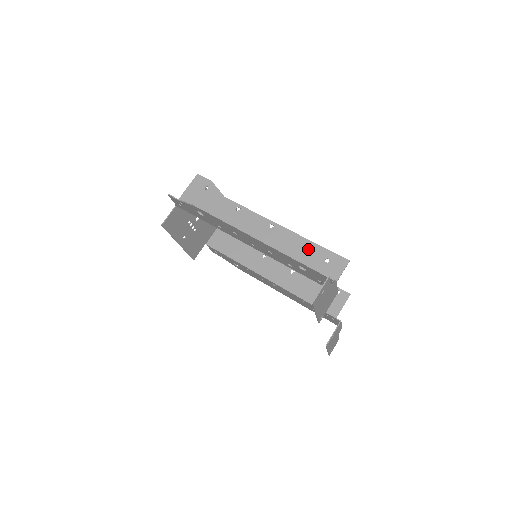
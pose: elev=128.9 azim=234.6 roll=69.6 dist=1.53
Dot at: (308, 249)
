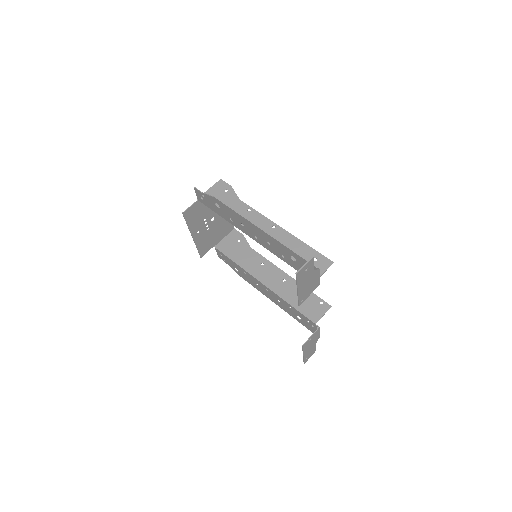
Dot at: (301, 248)
